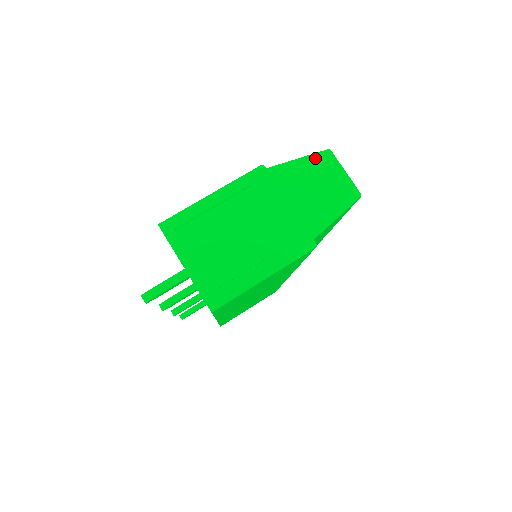
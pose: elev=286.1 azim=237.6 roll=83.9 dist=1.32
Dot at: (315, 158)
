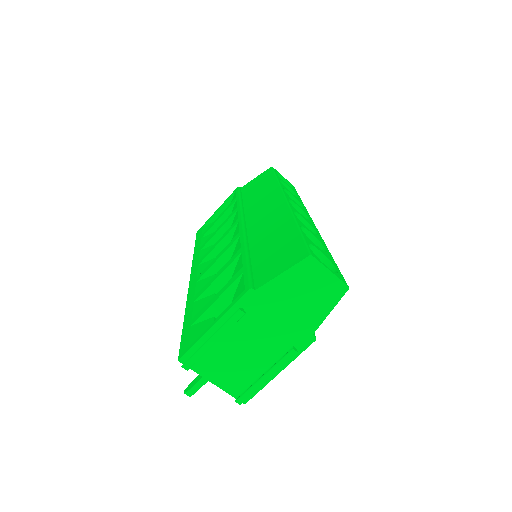
Dot at: (299, 268)
